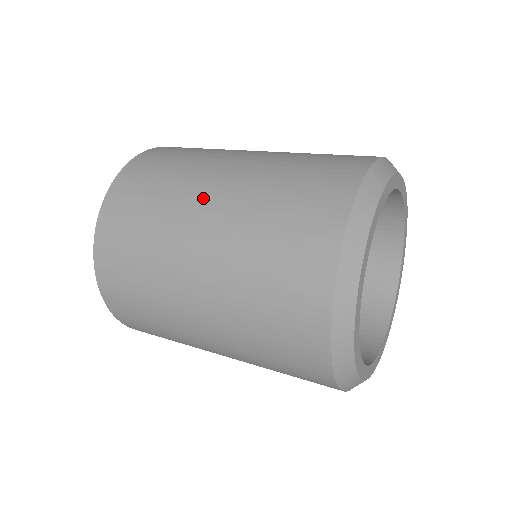
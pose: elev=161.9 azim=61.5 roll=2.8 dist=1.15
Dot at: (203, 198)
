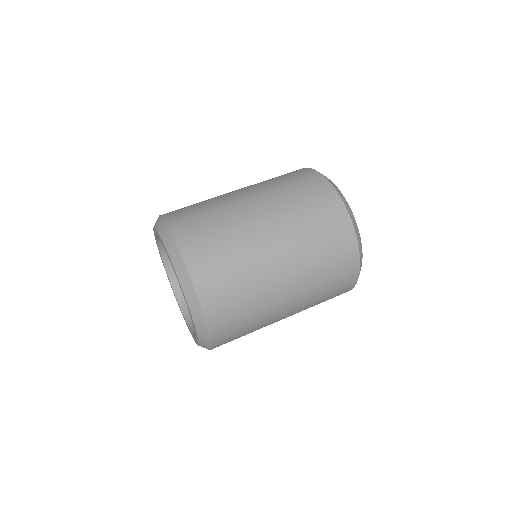
Dot at: (269, 249)
